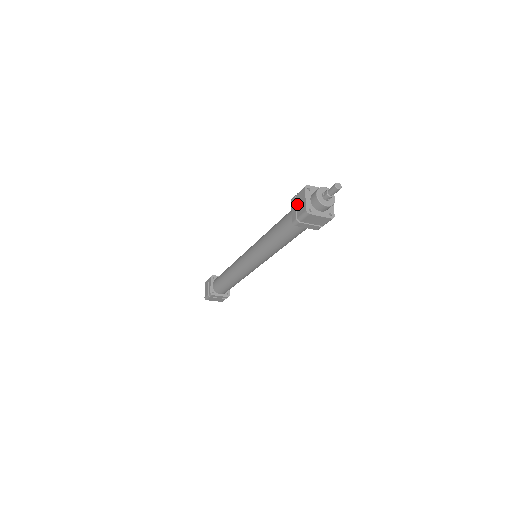
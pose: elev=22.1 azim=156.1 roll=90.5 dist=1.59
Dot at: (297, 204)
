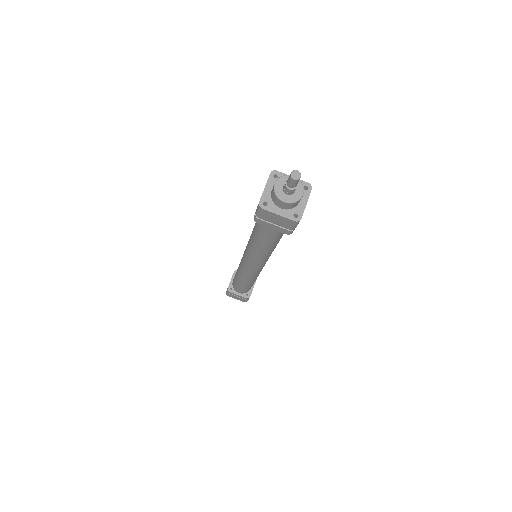
Dot at: occluded
